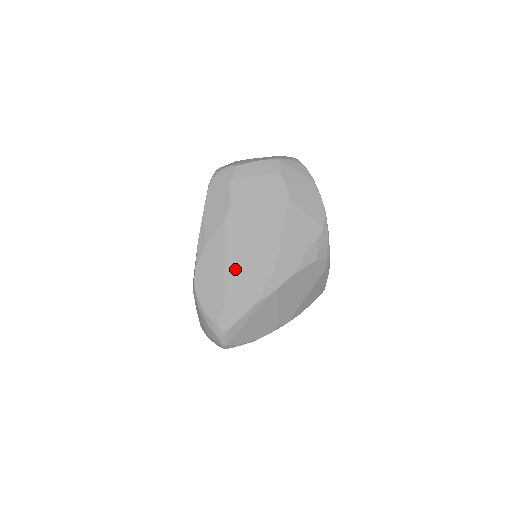
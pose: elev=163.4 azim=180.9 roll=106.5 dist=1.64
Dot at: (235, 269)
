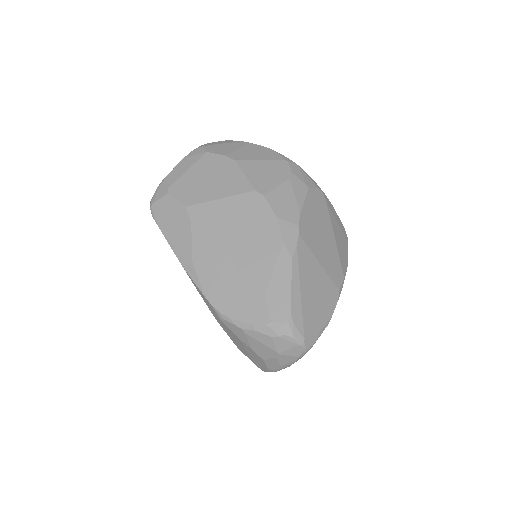
Dot at: (241, 253)
